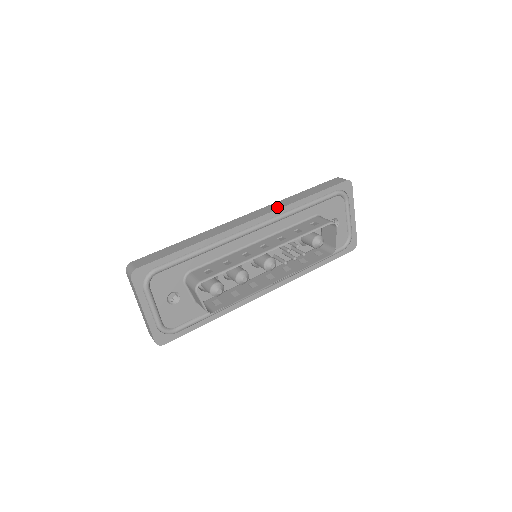
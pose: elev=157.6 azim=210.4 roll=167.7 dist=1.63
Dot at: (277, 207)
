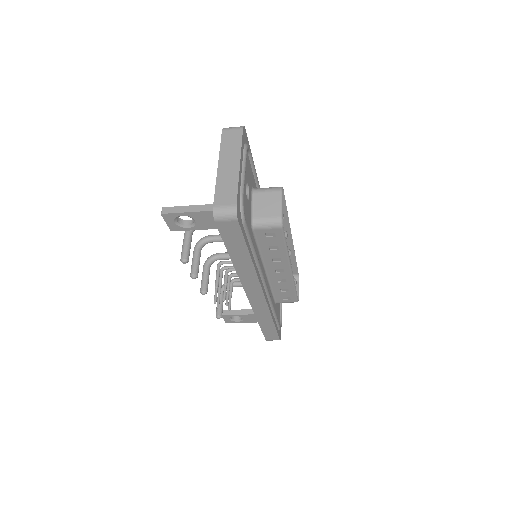
Dot at: occluded
